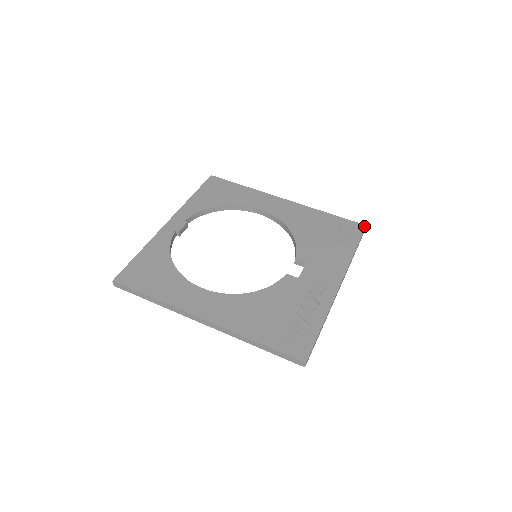
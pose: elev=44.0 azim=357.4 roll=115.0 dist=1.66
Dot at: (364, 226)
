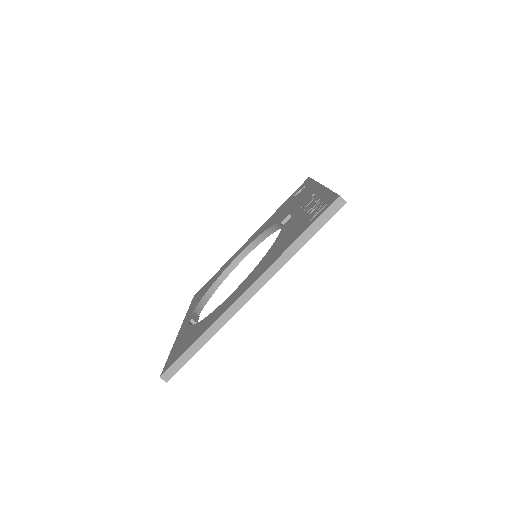
Dot at: (308, 178)
